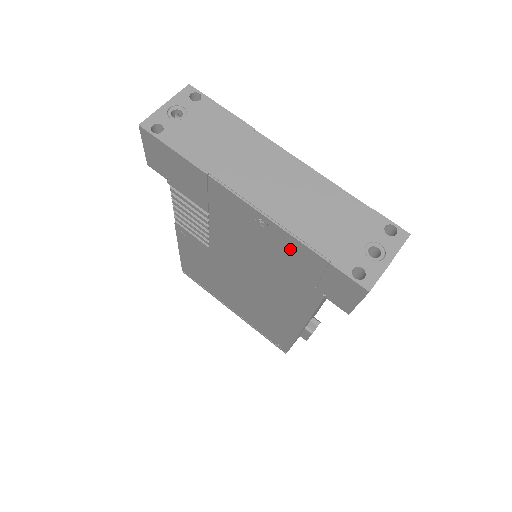
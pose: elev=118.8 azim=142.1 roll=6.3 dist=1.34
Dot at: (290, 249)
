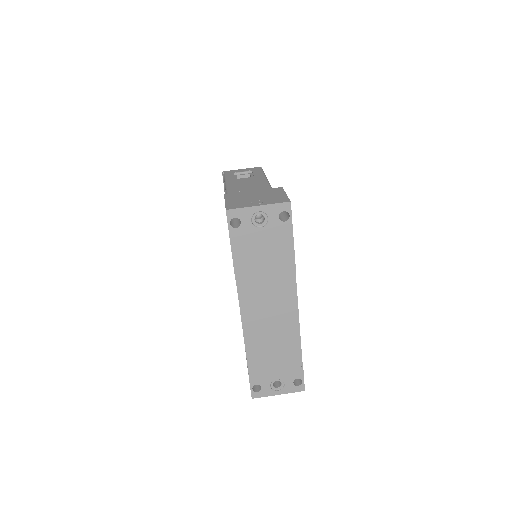
Dot at: occluded
